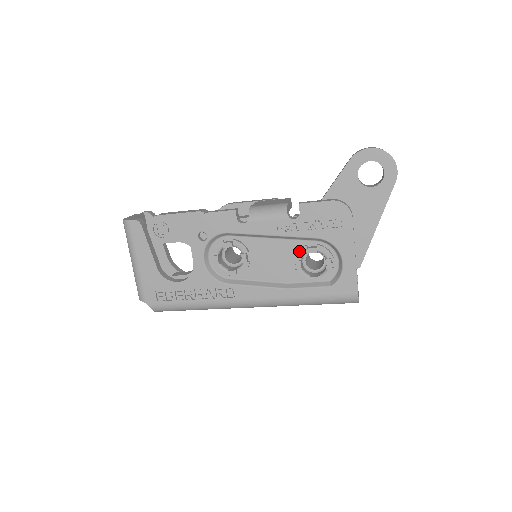
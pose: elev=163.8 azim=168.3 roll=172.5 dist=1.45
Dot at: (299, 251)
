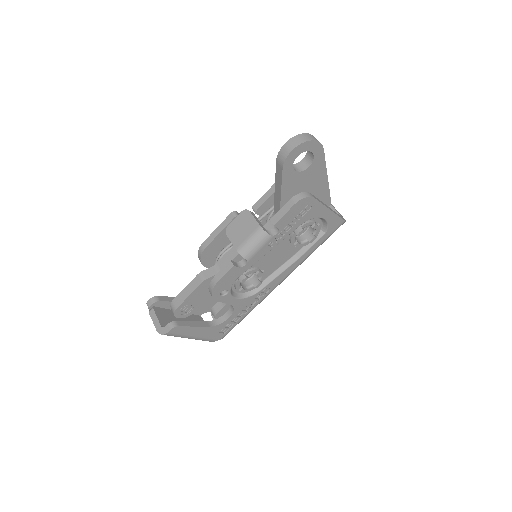
Dot at: (292, 239)
